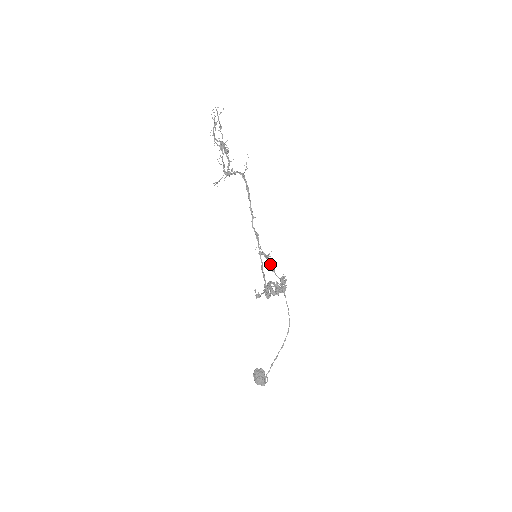
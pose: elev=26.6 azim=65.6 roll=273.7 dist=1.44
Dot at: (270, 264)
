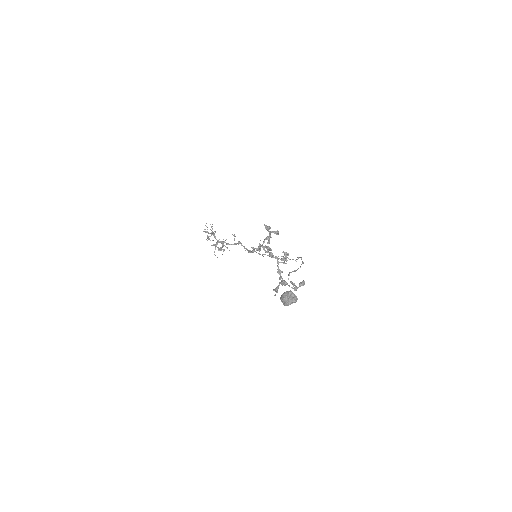
Dot at: occluded
